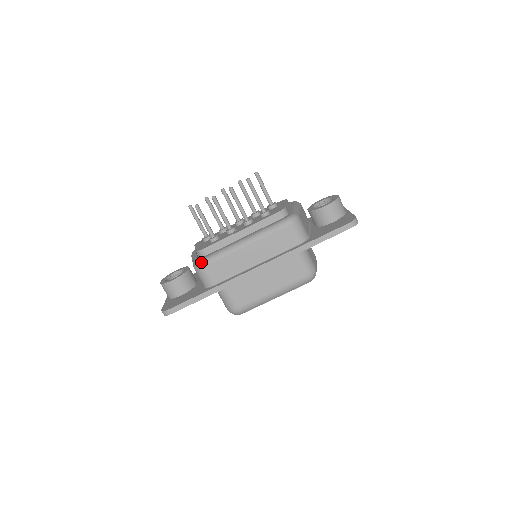
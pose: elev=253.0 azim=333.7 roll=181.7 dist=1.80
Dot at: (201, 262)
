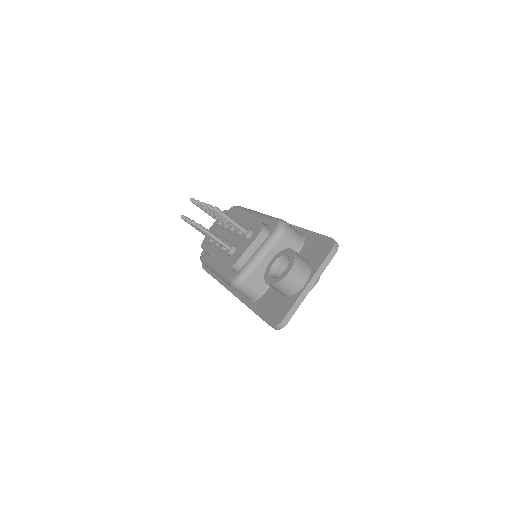
Dot at: occluded
